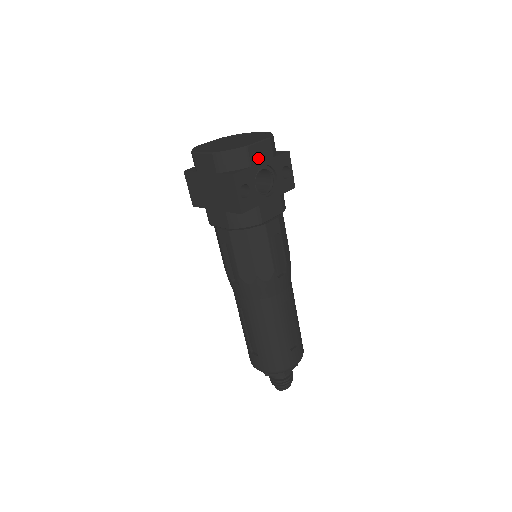
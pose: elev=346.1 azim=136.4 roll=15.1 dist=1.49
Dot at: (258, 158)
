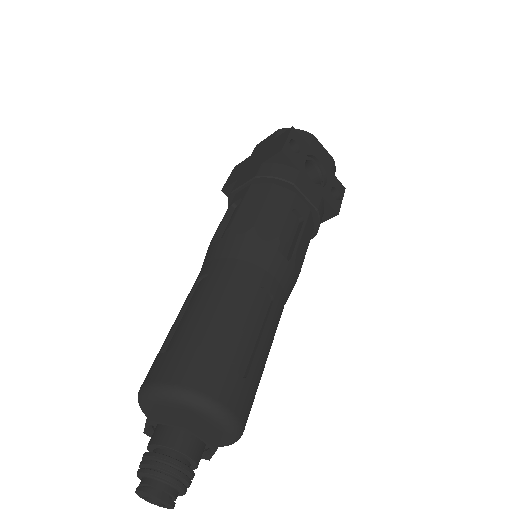
Dot at: (318, 152)
